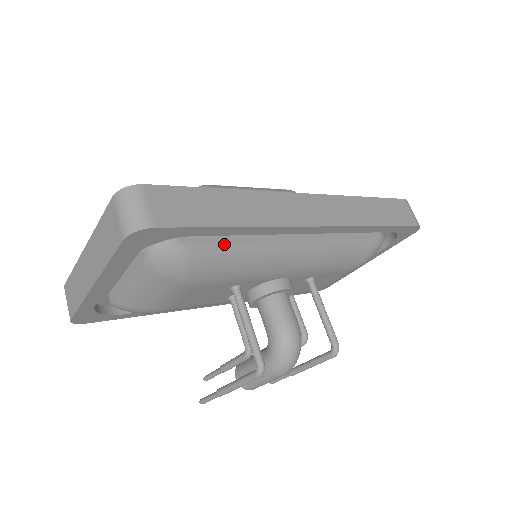
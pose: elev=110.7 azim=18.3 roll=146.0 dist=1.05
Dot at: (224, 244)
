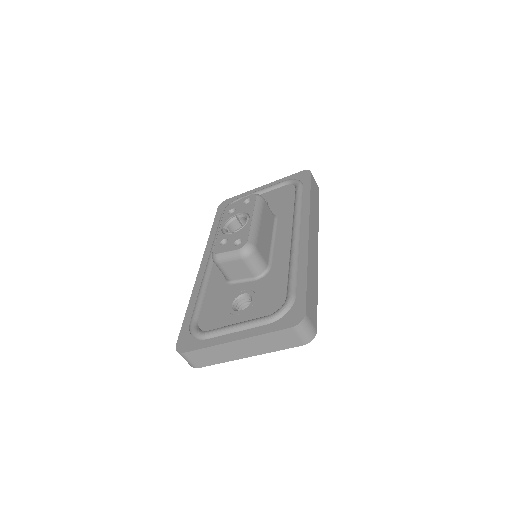
Dot at: occluded
